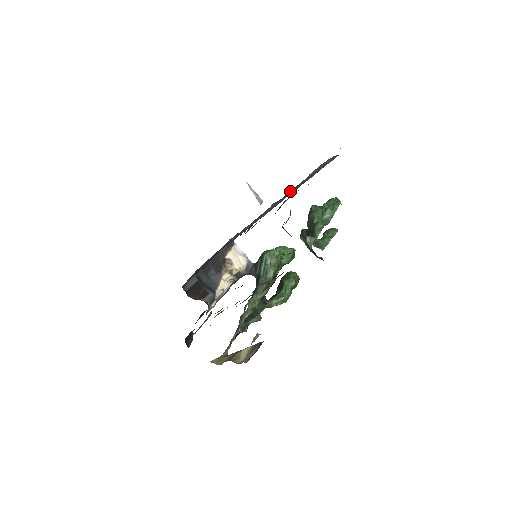
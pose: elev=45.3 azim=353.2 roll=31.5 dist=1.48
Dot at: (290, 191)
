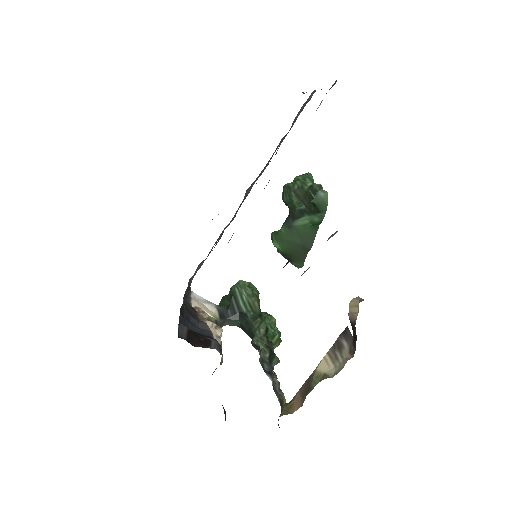
Dot at: occluded
